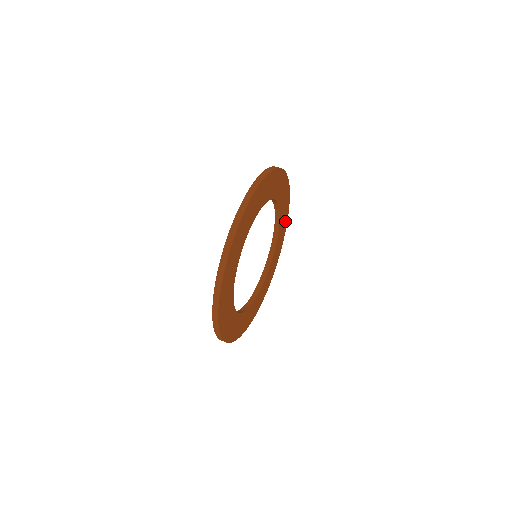
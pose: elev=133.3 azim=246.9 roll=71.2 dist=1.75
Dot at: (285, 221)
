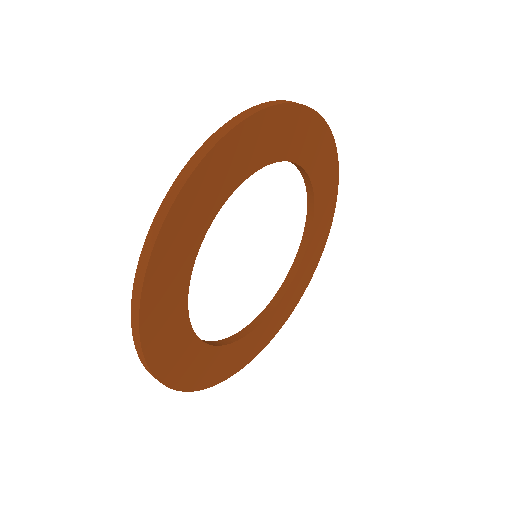
Dot at: (306, 279)
